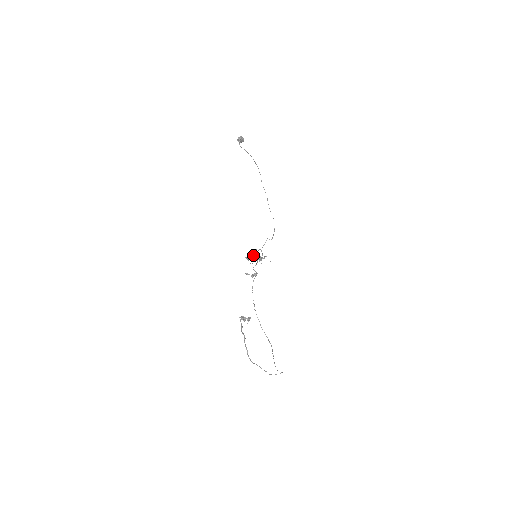
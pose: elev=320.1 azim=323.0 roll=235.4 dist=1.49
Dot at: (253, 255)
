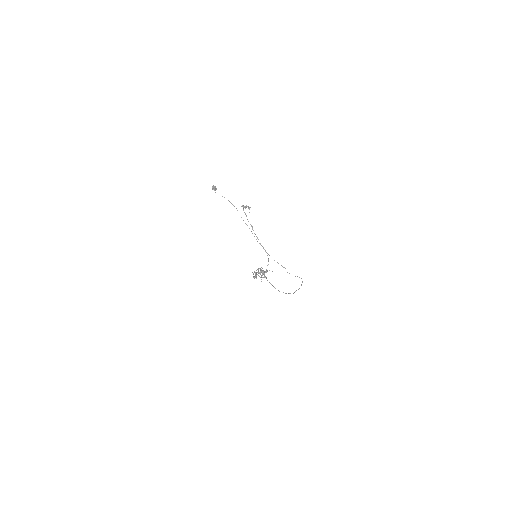
Dot at: (257, 274)
